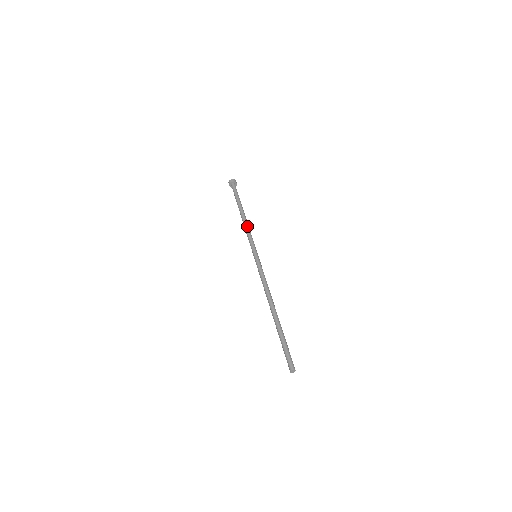
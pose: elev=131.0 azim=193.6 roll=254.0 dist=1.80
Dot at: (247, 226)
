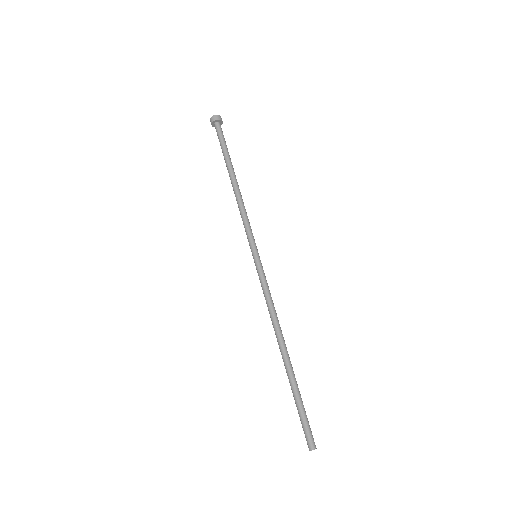
Dot at: (242, 203)
